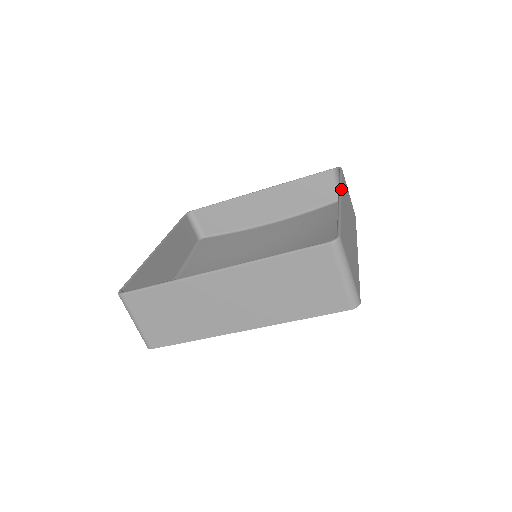
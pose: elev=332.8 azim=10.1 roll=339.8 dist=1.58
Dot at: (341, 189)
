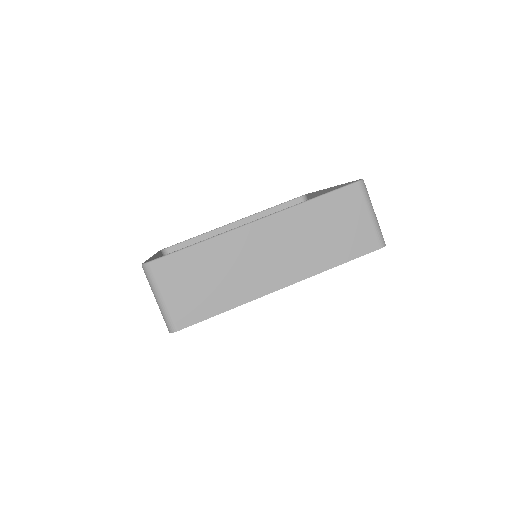
Dot at: (277, 213)
